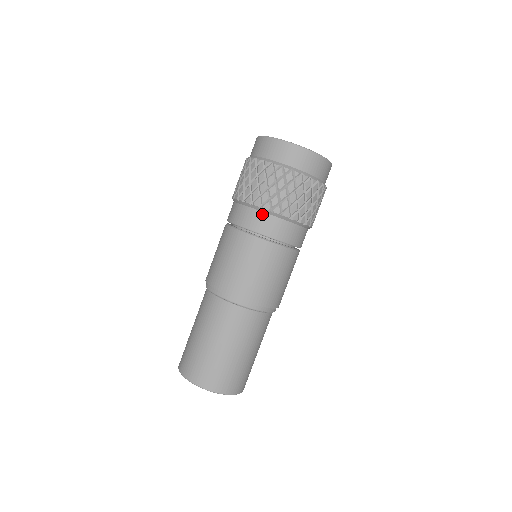
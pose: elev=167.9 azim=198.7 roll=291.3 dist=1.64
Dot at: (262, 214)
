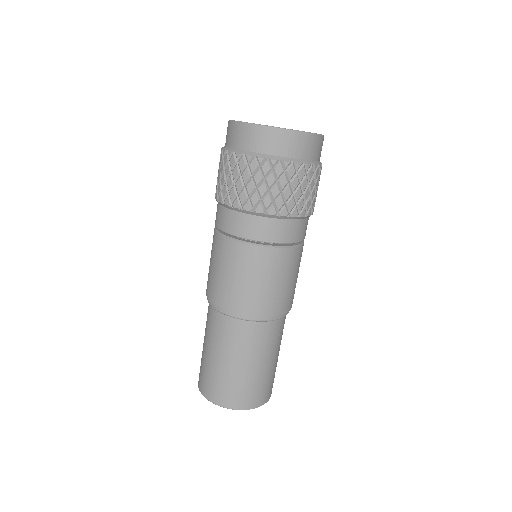
Dot at: (226, 210)
